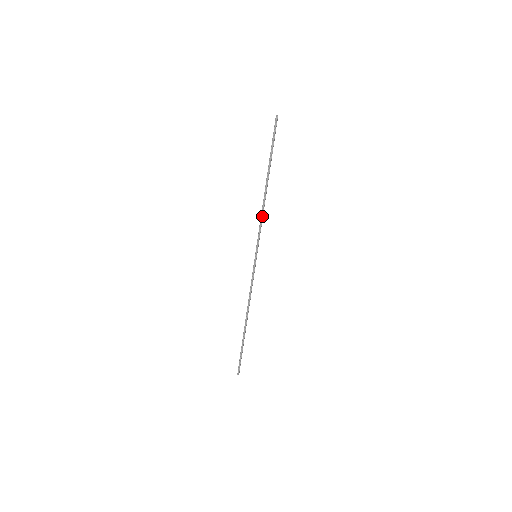
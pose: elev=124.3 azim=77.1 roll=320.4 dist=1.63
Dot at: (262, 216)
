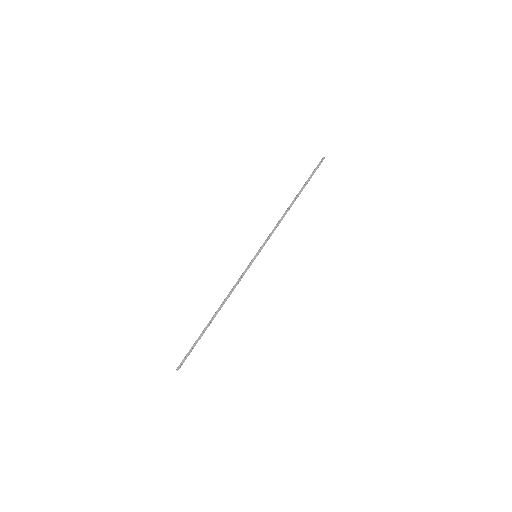
Dot at: (277, 224)
